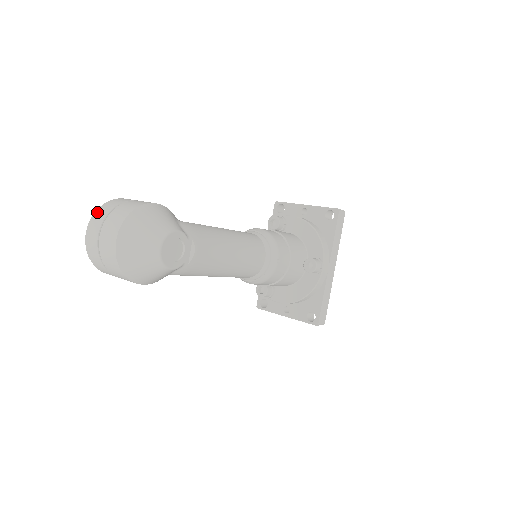
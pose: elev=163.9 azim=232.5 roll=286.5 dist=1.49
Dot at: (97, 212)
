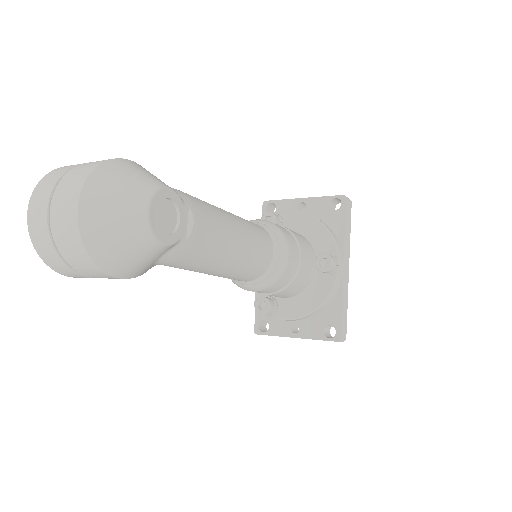
Dot at: (44, 178)
